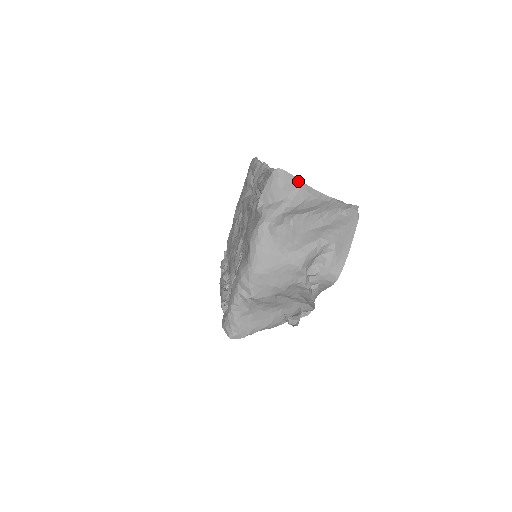
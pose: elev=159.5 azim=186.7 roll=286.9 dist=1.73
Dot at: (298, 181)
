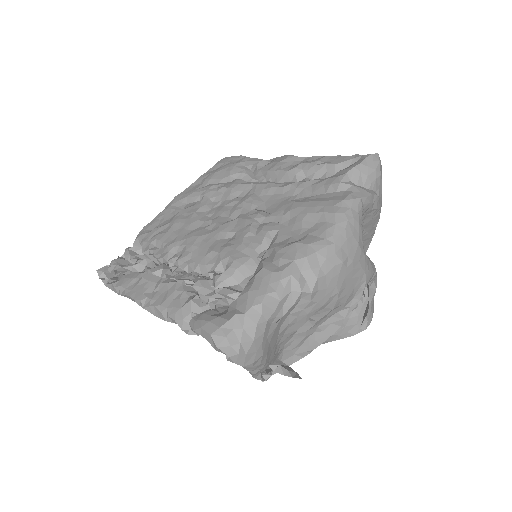
Dot at: occluded
